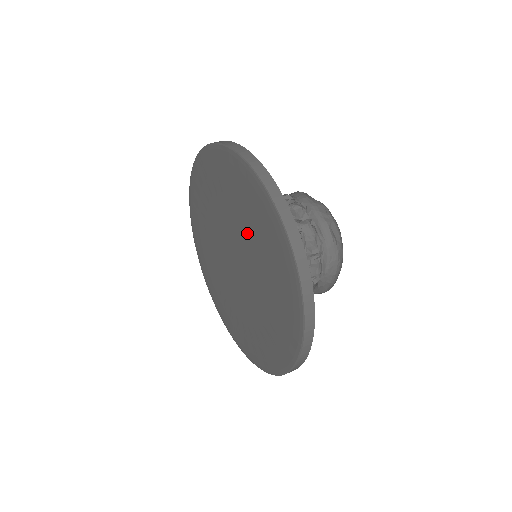
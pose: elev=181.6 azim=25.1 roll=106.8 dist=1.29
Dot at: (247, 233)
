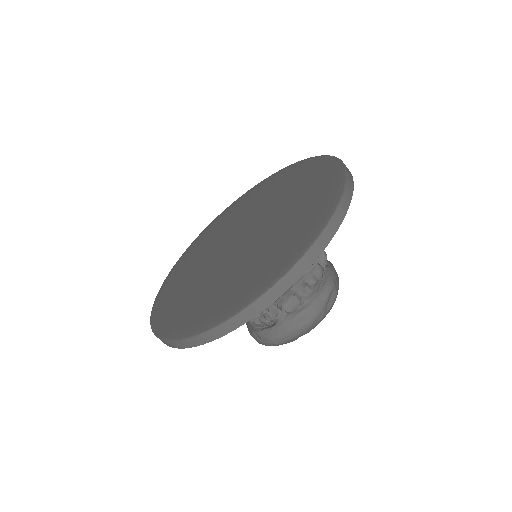
Dot at: (285, 214)
